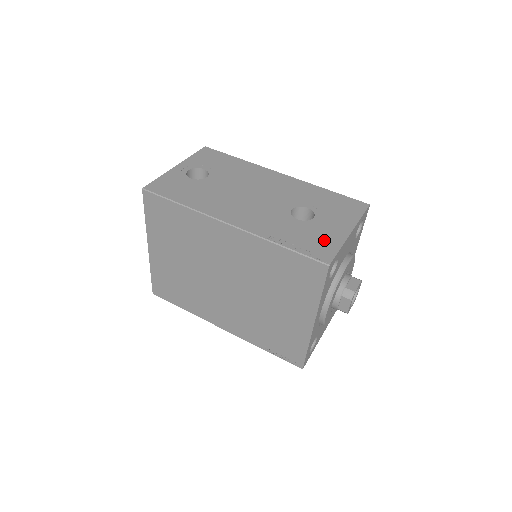
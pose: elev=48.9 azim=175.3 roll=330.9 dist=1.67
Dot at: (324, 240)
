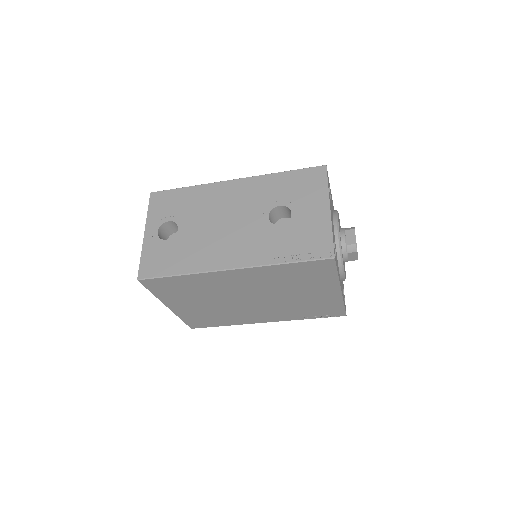
Dot at: (315, 233)
